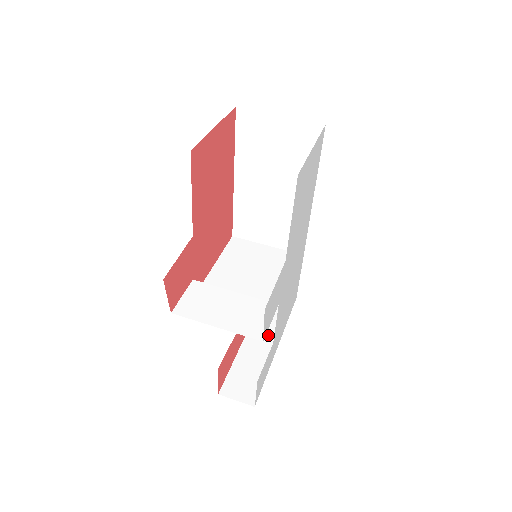
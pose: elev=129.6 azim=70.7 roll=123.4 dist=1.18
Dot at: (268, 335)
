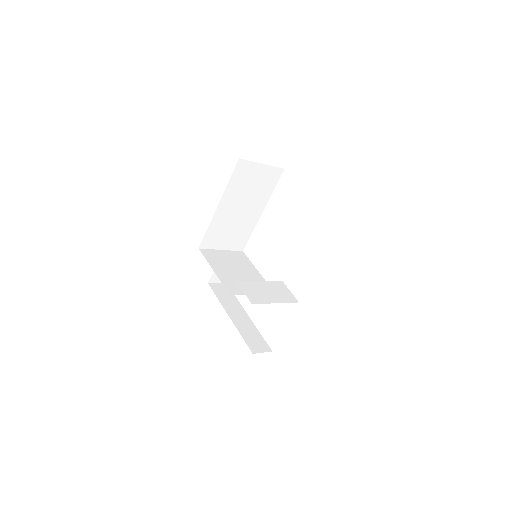
Dot at: (238, 311)
